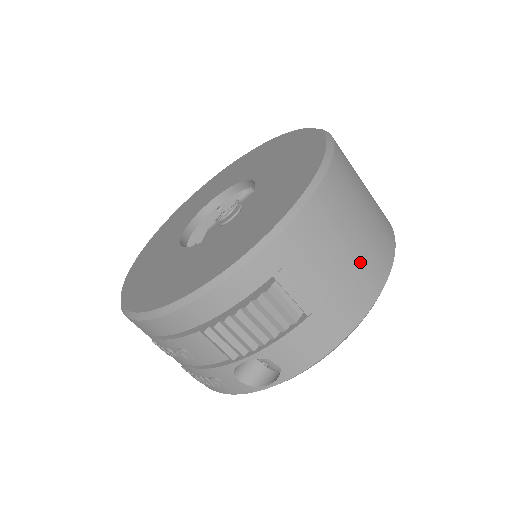
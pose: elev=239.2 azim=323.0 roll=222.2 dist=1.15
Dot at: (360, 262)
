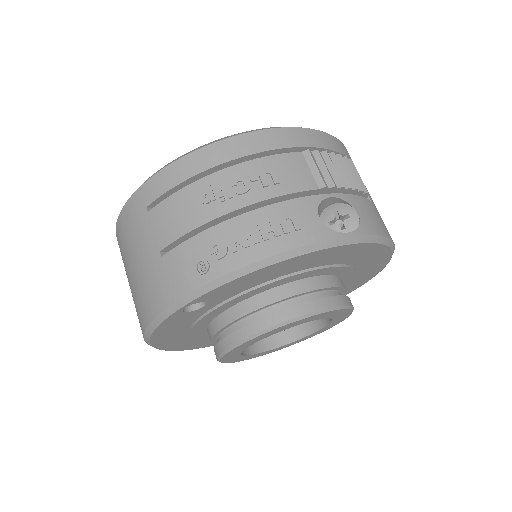
Dot at: occluded
